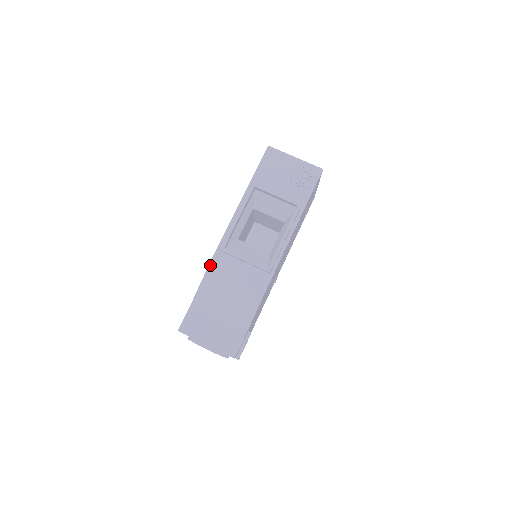
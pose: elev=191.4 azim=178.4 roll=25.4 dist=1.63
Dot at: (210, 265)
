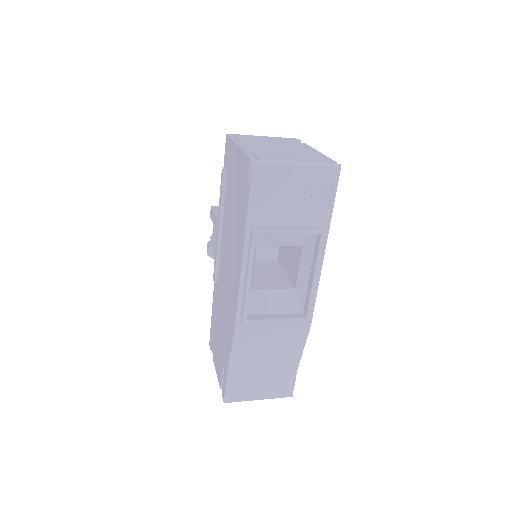
Dot at: (234, 339)
